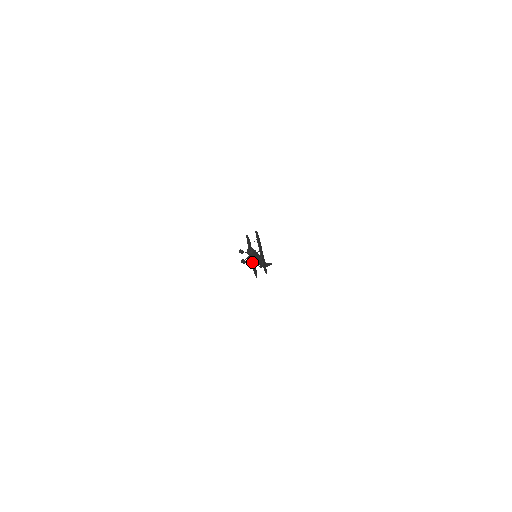
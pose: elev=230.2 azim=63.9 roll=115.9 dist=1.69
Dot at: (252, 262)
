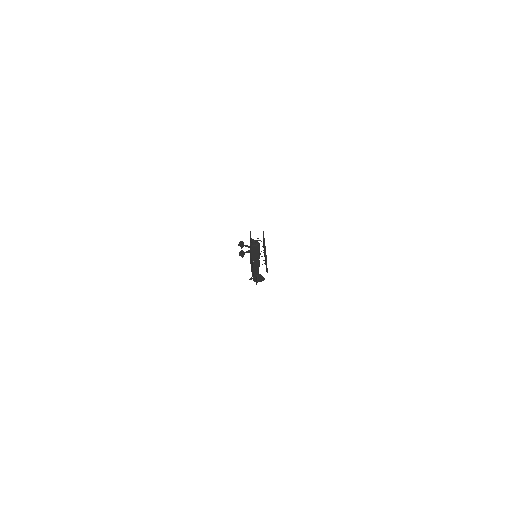
Dot at: occluded
